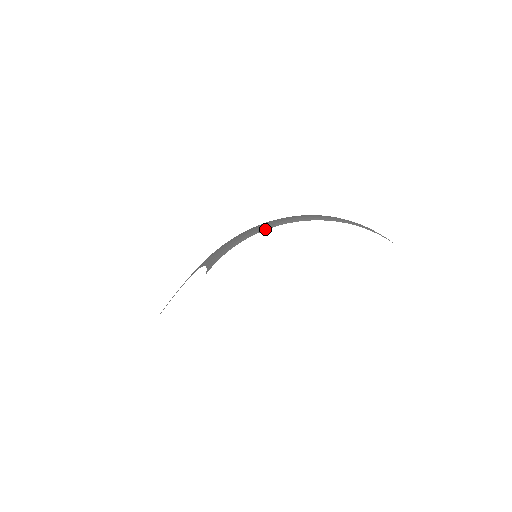
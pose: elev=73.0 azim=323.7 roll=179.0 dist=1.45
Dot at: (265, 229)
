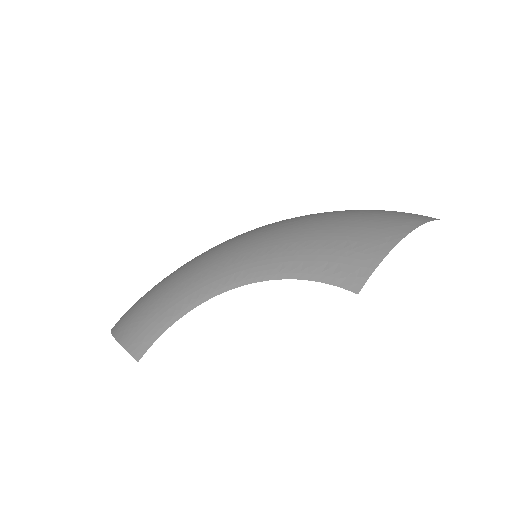
Dot at: (408, 231)
